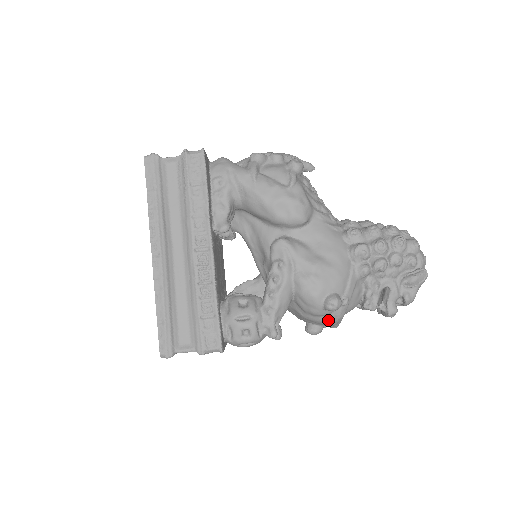
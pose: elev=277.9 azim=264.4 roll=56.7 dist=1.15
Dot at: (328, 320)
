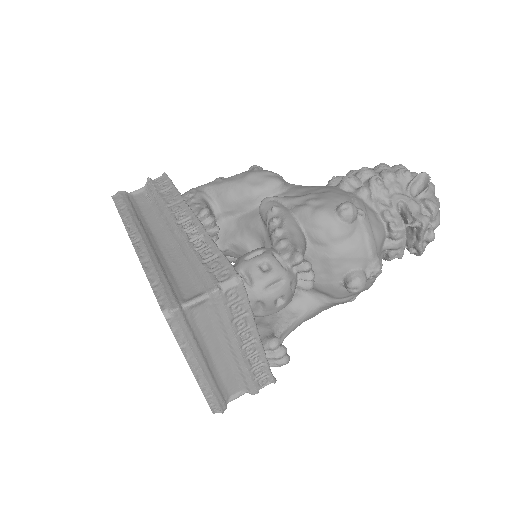
Dot at: (358, 244)
